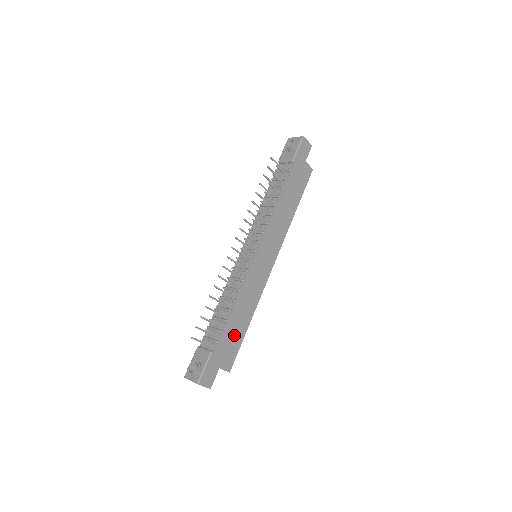
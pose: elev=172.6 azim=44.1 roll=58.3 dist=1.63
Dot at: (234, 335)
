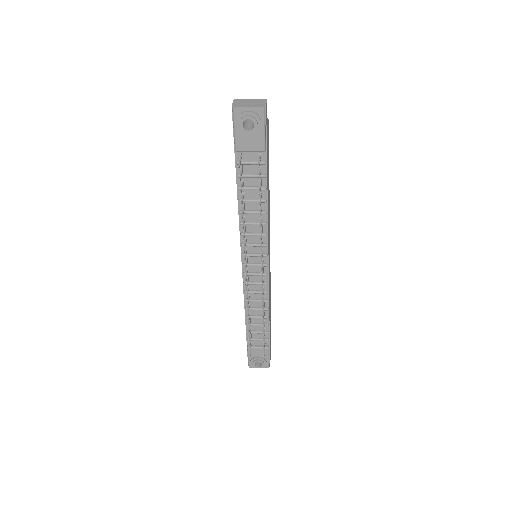
Dot at: (270, 319)
